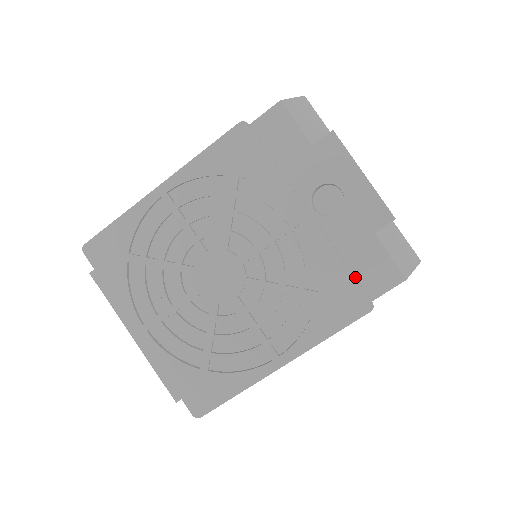
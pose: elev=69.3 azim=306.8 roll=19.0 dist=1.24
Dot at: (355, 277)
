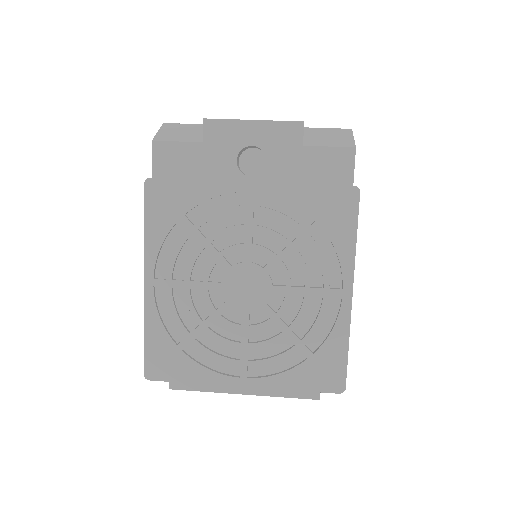
Dot at: (325, 185)
